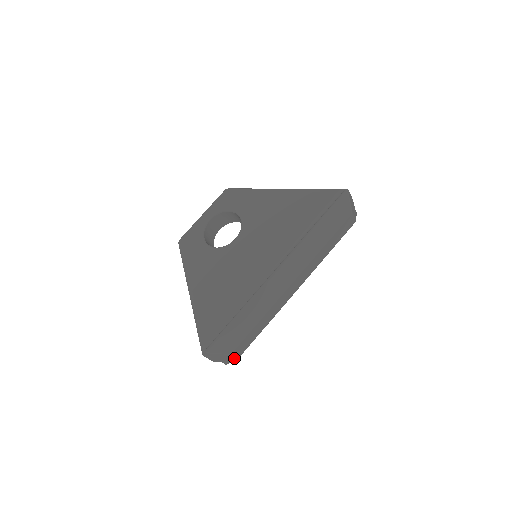
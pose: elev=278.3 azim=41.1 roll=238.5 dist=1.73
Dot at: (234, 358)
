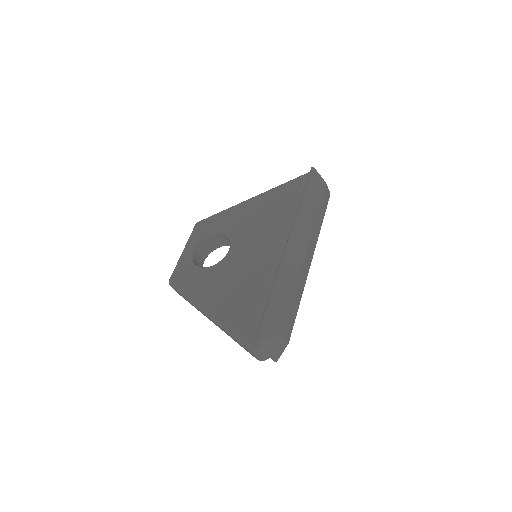
Dot at: (285, 342)
